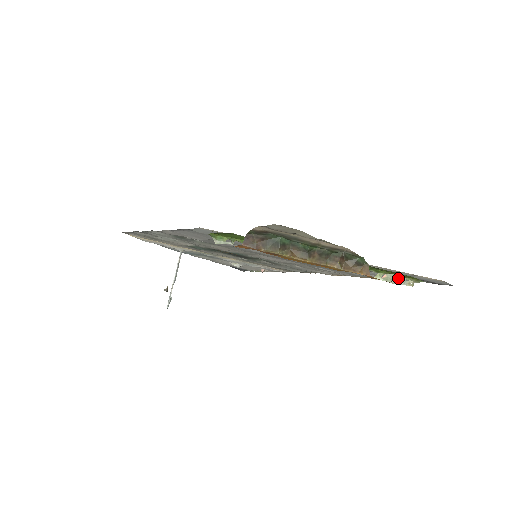
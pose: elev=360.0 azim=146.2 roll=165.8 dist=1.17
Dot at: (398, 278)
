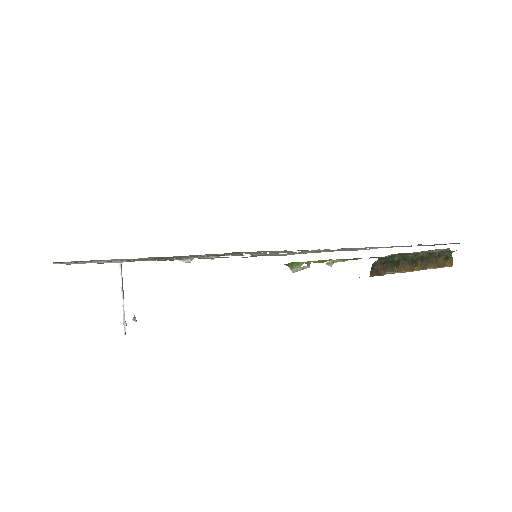
Dot at: occluded
